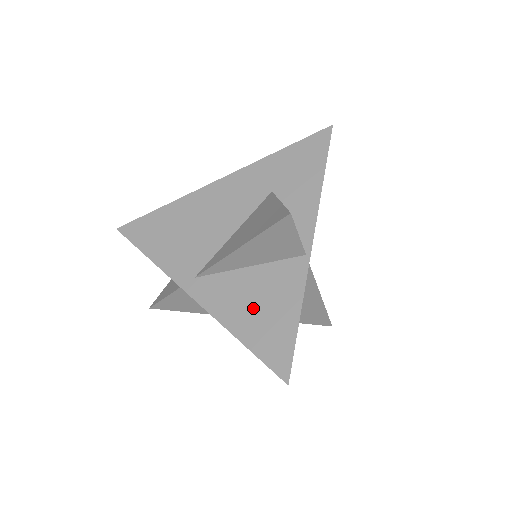
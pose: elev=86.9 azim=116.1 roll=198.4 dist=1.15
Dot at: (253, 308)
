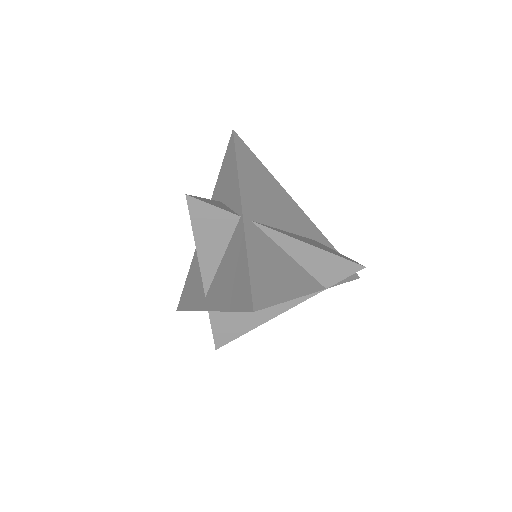
Dot at: (229, 282)
